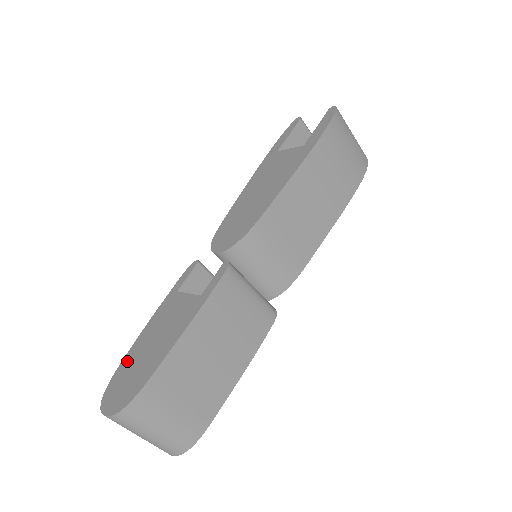
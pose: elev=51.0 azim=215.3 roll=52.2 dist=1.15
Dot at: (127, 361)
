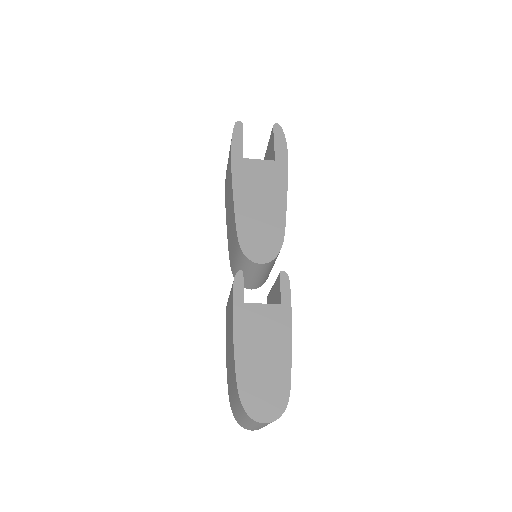
Dot at: (245, 375)
